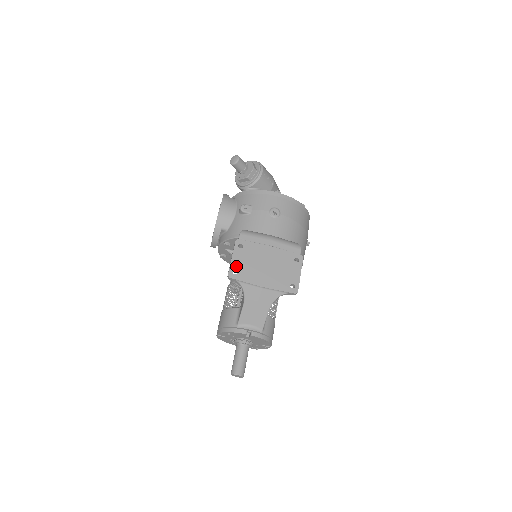
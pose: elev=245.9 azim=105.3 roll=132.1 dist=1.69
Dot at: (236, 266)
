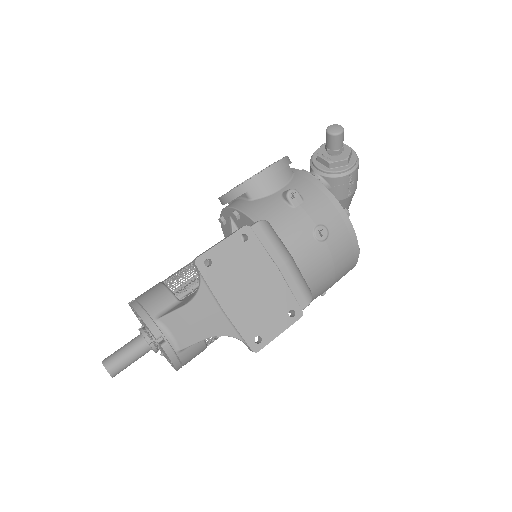
Dot at: (216, 256)
